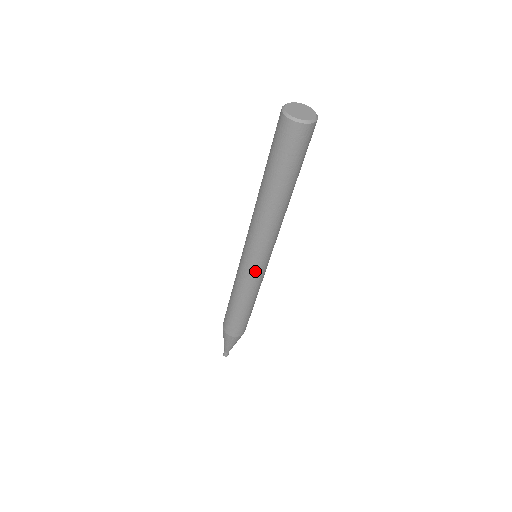
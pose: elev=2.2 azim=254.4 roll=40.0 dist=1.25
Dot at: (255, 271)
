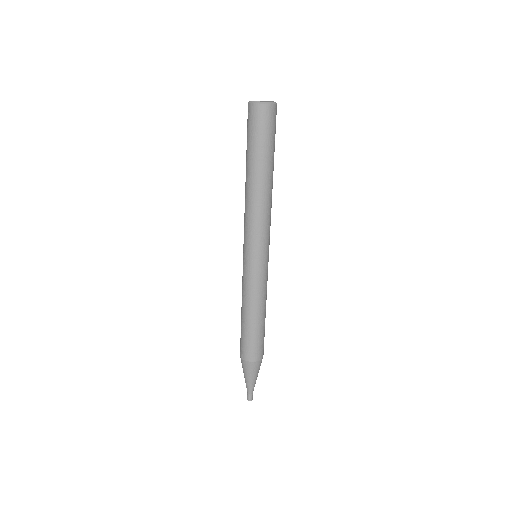
Dot at: (255, 267)
